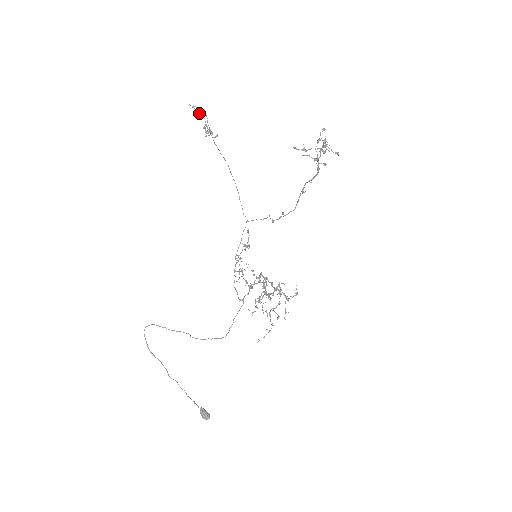
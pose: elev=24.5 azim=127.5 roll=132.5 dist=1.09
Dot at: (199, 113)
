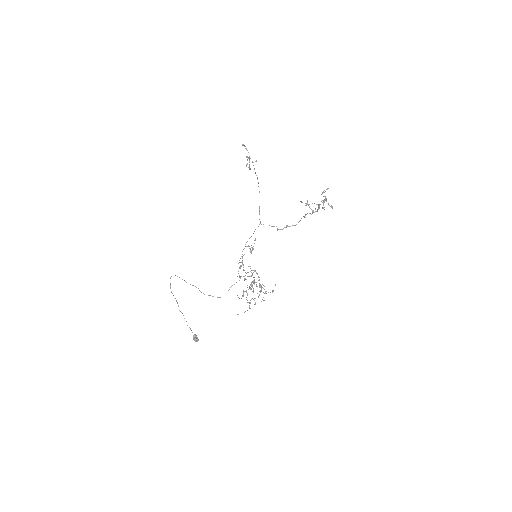
Dot at: (246, 149)
